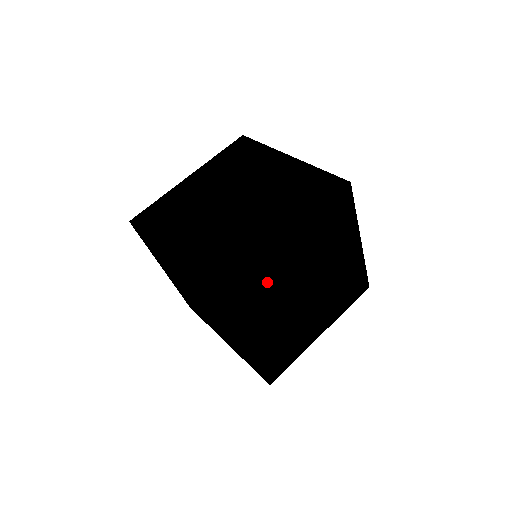
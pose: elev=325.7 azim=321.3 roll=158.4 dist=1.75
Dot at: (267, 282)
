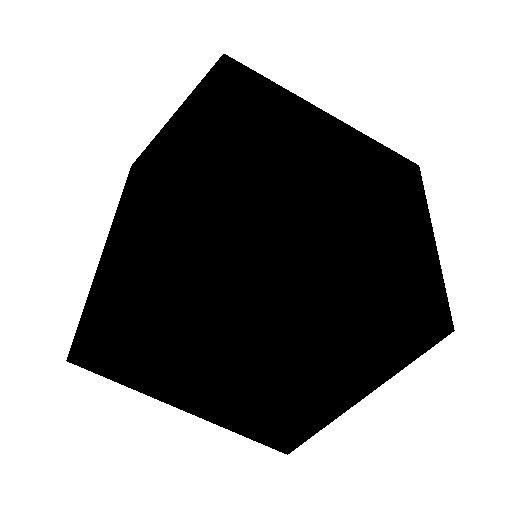
Dot at: (210, 258)
